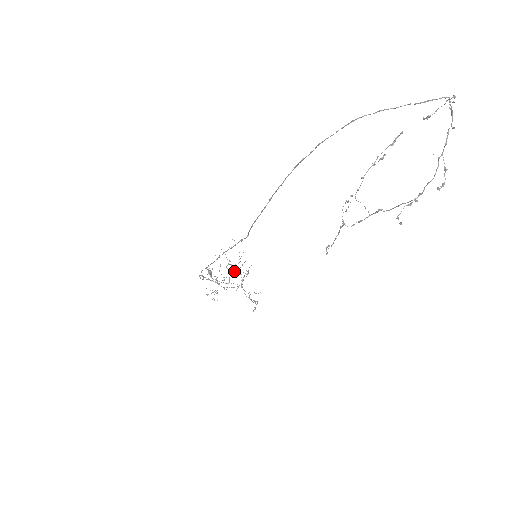
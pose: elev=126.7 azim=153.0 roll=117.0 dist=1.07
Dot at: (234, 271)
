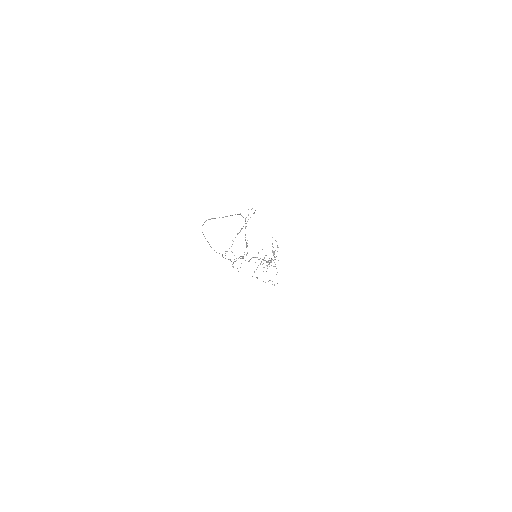
Dot at: occluded
